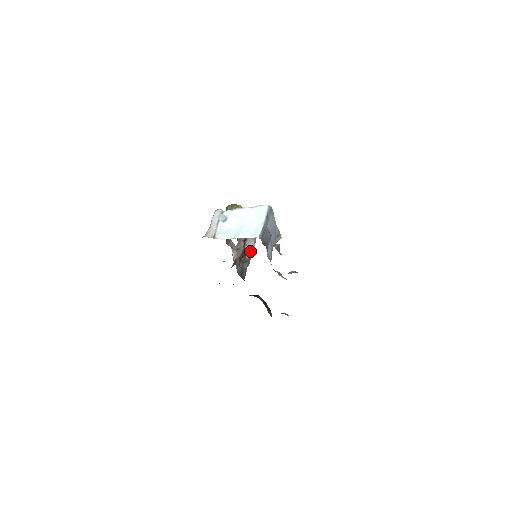
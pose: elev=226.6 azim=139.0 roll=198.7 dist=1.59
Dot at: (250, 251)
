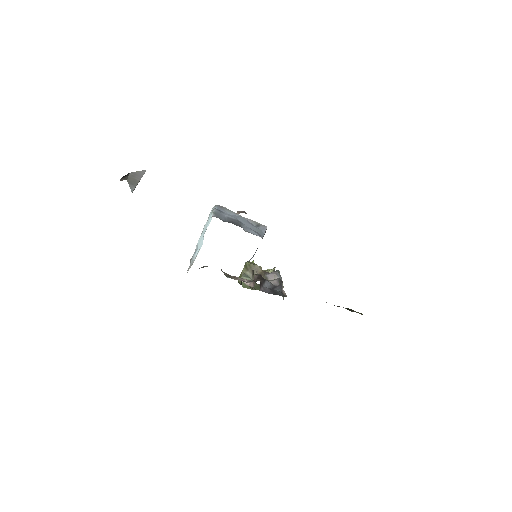
Dot at: (277, 281)
